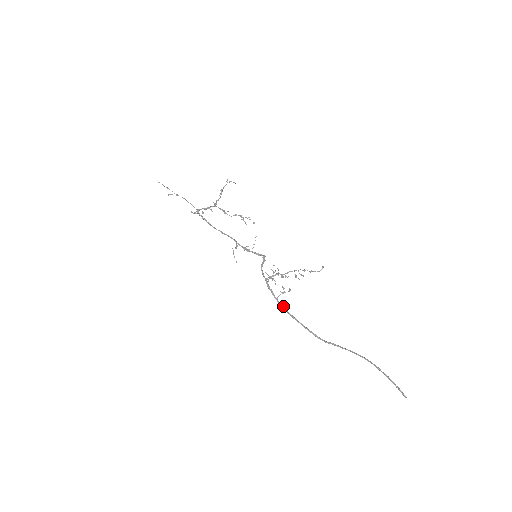
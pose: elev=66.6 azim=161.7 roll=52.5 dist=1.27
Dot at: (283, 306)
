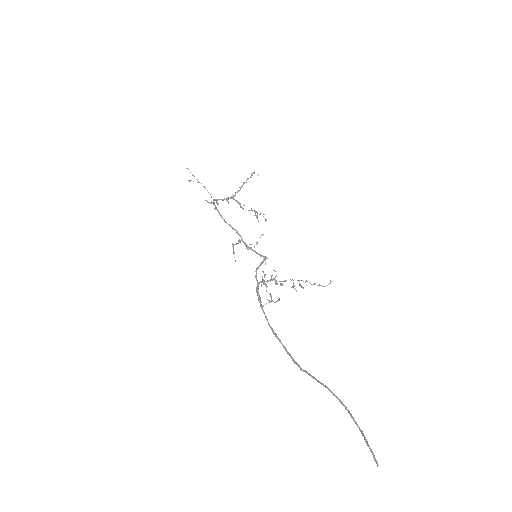
Dot at: (266, 317)
